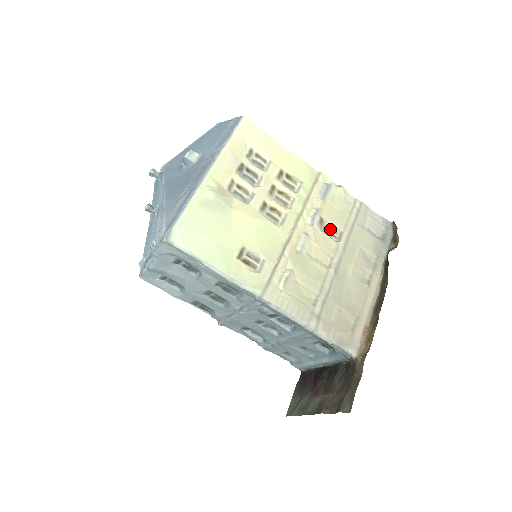
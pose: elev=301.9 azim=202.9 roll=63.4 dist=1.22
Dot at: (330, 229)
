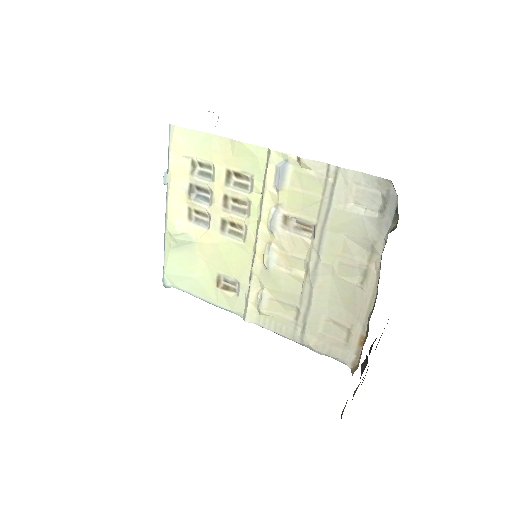
Dot at: (301, 224)
